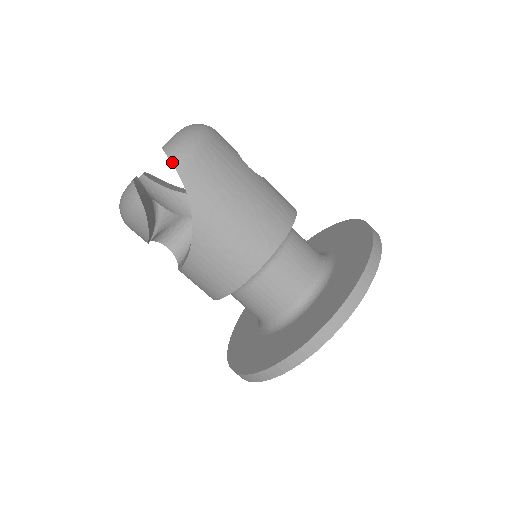
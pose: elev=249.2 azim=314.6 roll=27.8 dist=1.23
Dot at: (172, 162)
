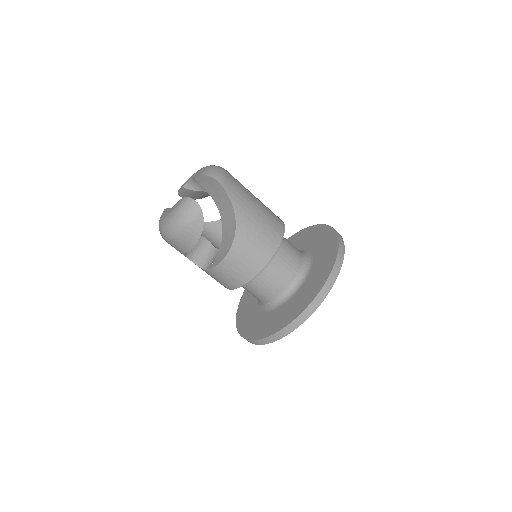
Dot at: (216, 179)
